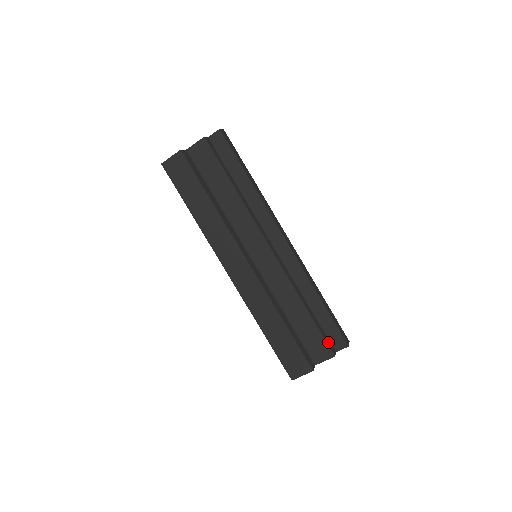
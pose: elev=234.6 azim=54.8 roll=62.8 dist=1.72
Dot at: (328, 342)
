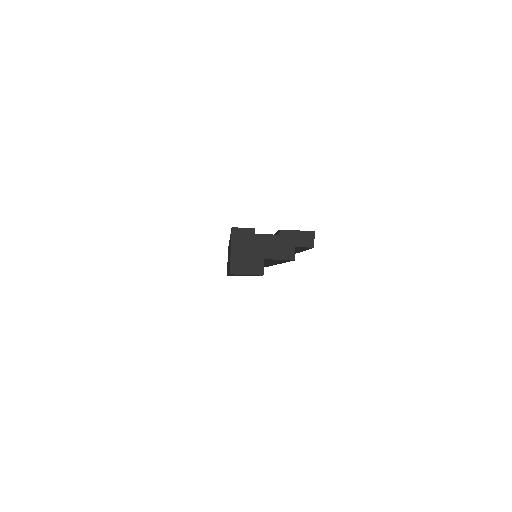
Dot at: occluded
